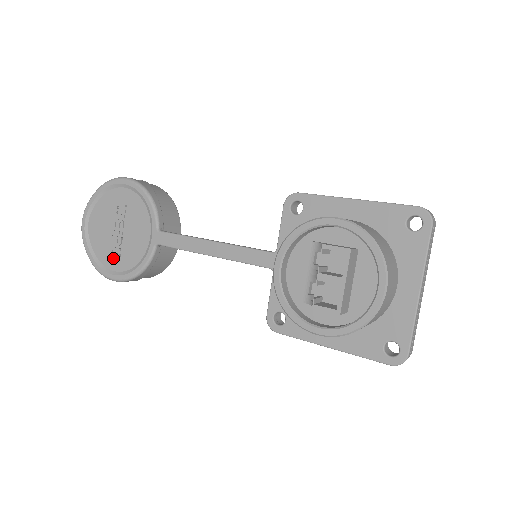
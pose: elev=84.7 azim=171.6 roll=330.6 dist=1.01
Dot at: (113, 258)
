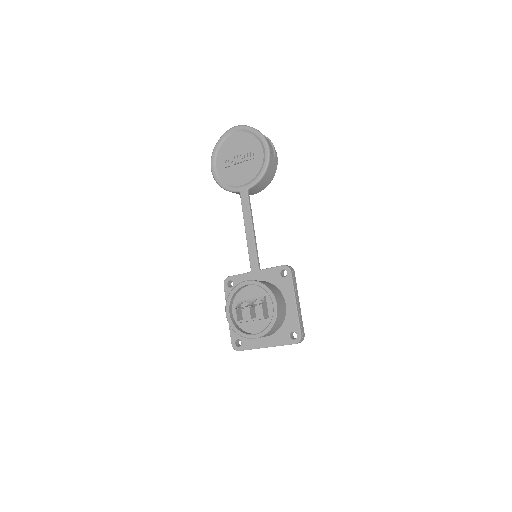
Dot at: (223, 163)
